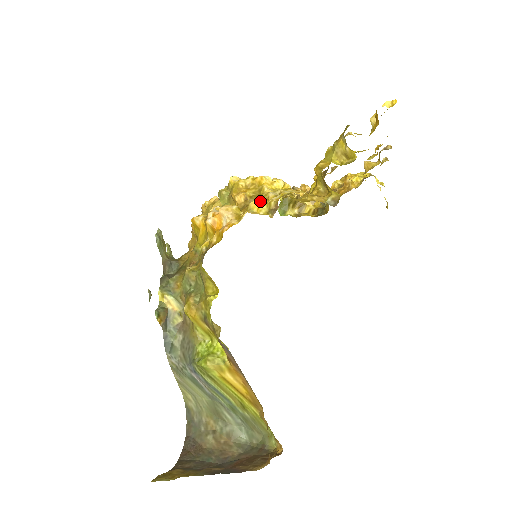
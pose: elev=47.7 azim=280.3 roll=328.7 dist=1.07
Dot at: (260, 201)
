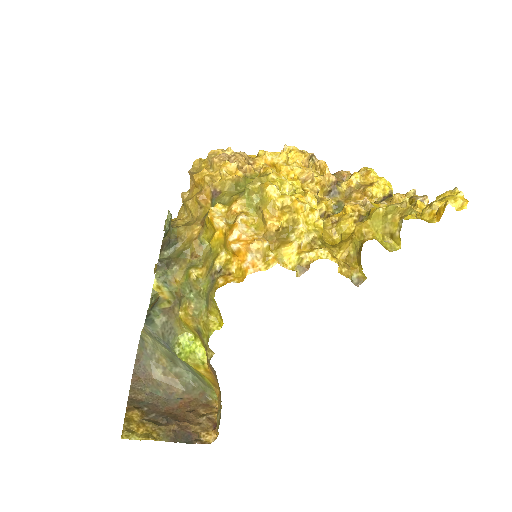
Dot at: (293, 250)
